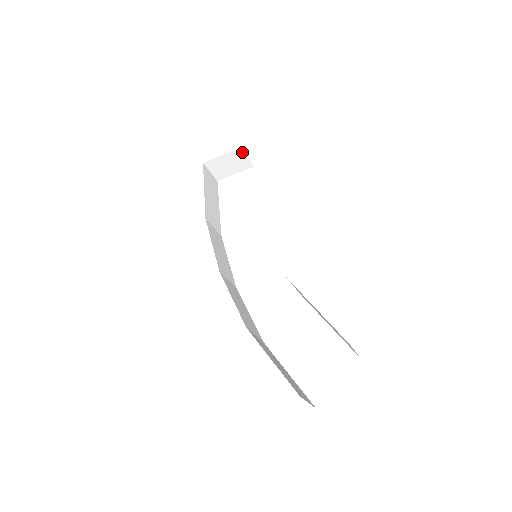
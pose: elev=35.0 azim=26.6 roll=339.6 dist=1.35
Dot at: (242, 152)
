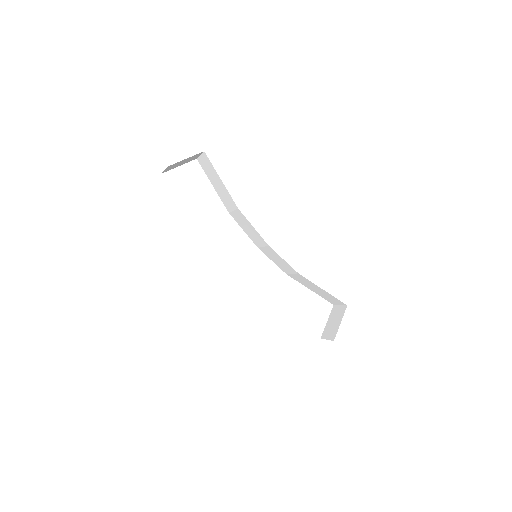
Dot at: (201, 153)
